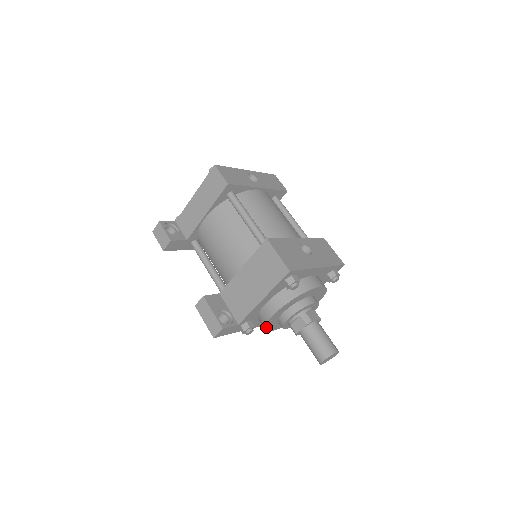
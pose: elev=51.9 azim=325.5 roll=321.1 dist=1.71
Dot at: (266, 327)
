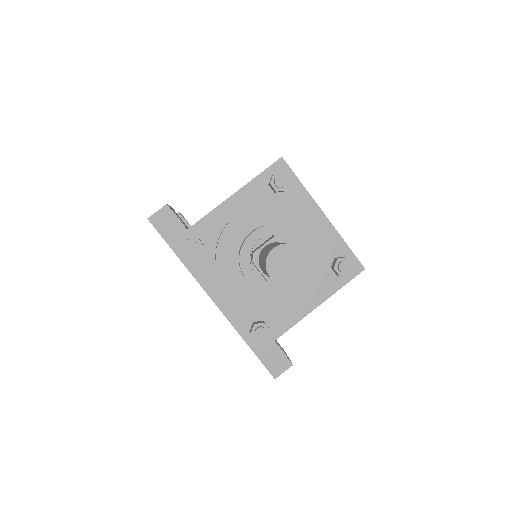
Dot at: (219, 251)
